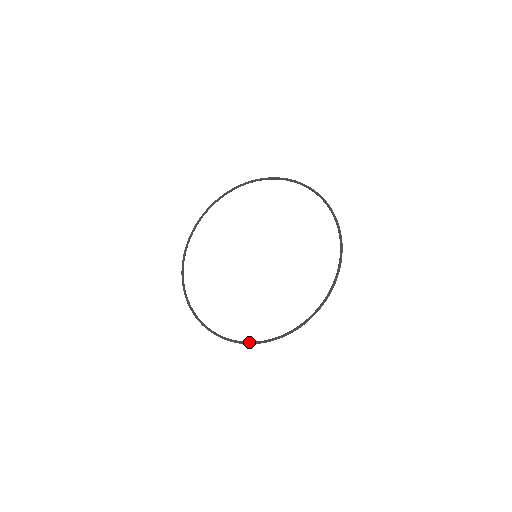
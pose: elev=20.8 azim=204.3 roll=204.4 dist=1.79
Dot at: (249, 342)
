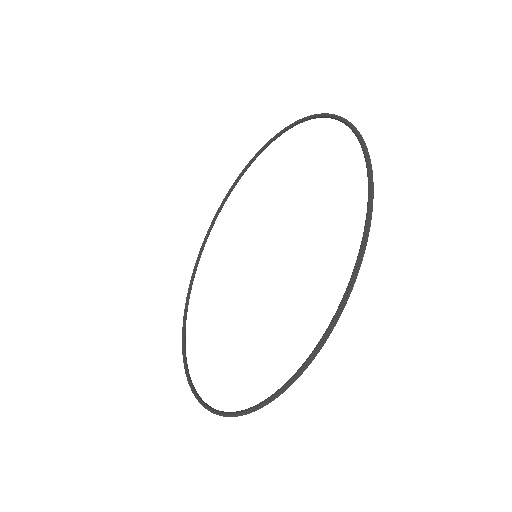
Dot at: occluded
